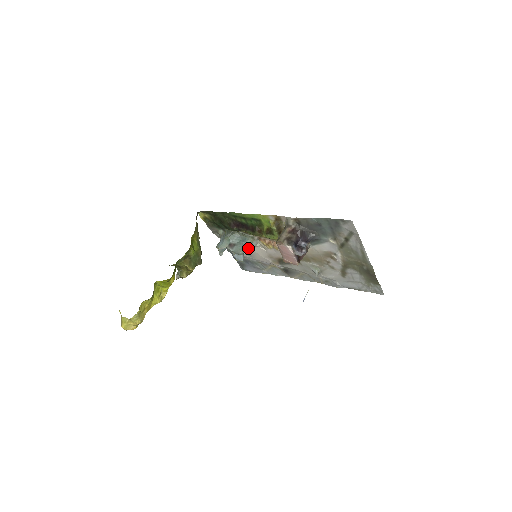
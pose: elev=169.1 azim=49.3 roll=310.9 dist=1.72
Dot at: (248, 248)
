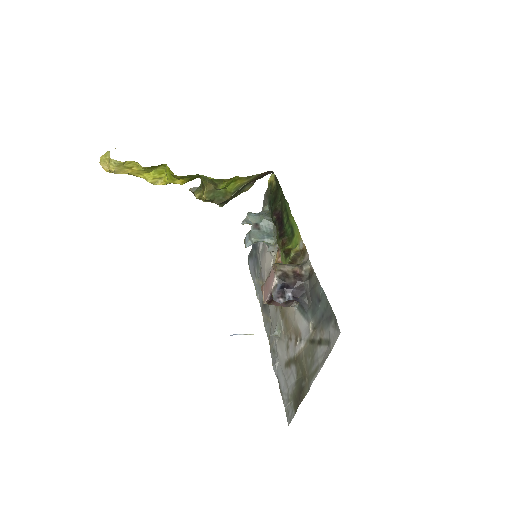
Dot at: (266, 247)
